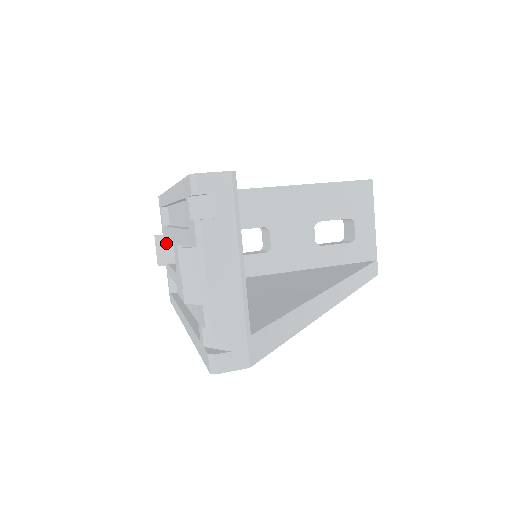
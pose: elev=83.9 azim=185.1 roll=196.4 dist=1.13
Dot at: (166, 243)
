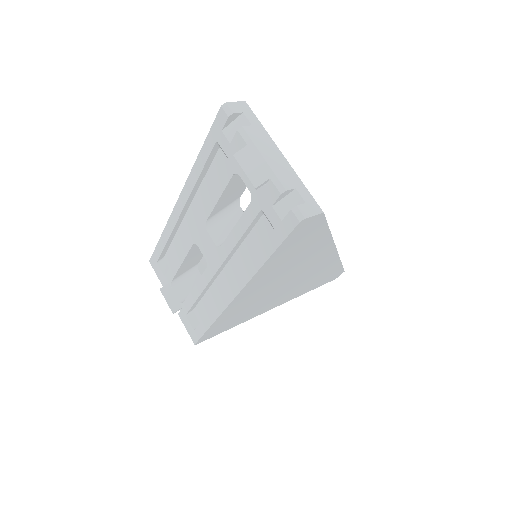
Dot at: (173, 288)
